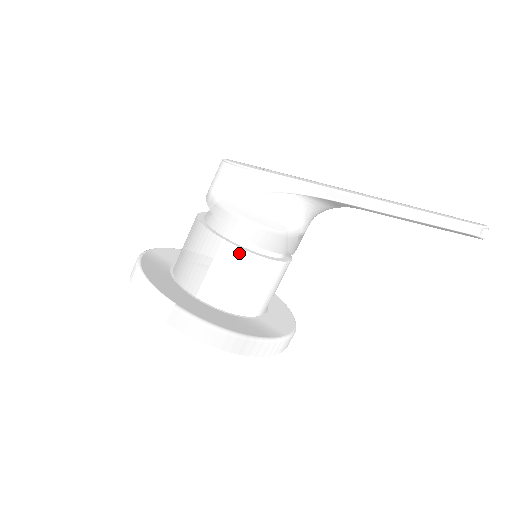
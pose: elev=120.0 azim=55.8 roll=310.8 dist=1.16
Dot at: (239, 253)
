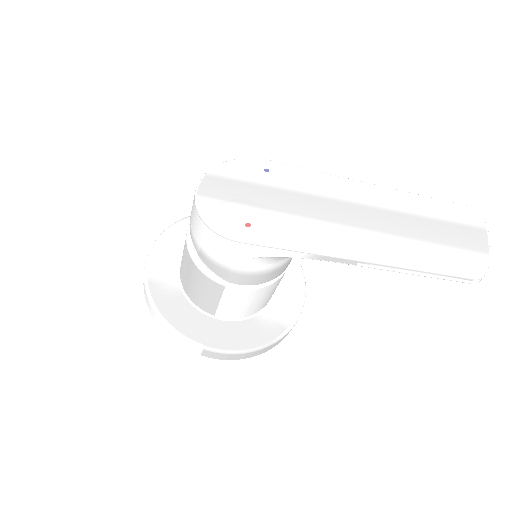
Dot at: (245, 292)
